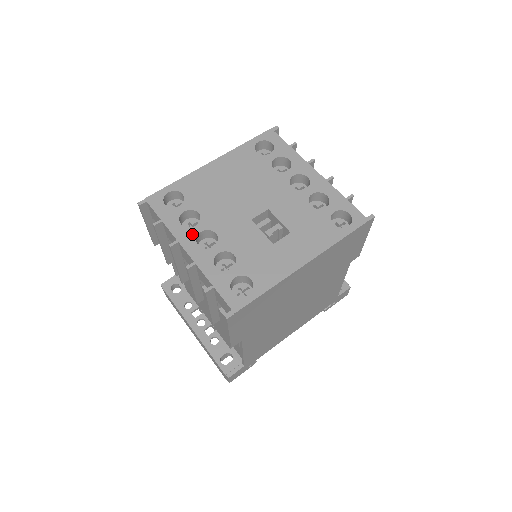
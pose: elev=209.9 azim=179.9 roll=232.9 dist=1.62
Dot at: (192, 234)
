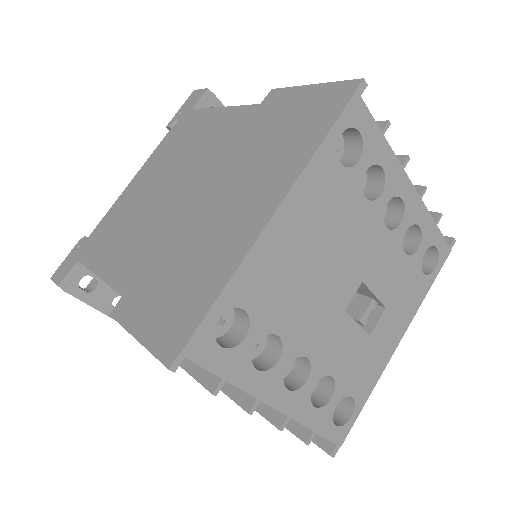
Dot at: (277, 378)
